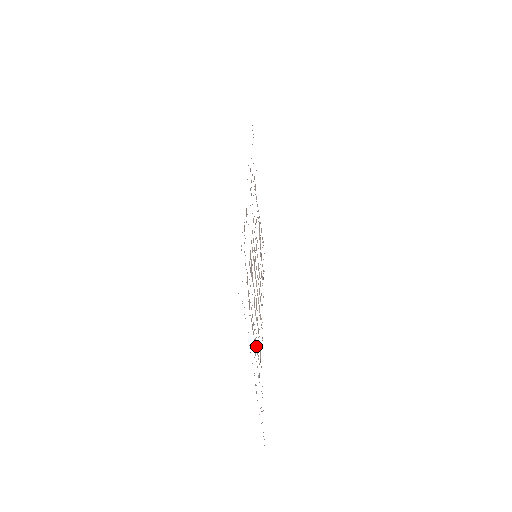
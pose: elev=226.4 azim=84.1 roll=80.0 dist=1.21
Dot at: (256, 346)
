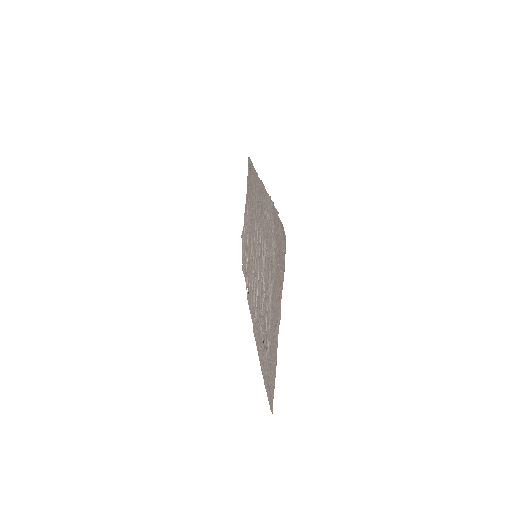
Dot at: (266, 318)
